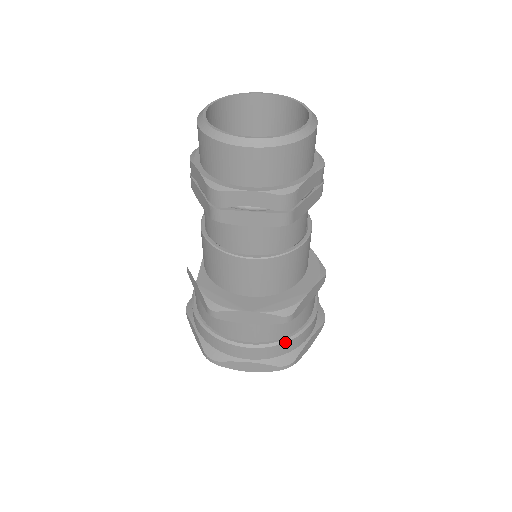
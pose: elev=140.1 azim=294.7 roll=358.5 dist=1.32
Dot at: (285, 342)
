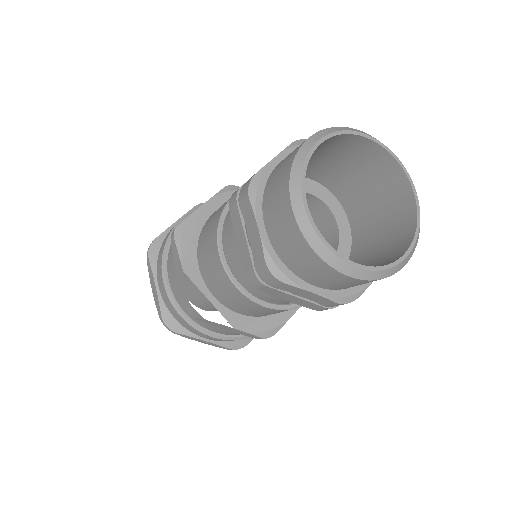
Dot at: occluded
